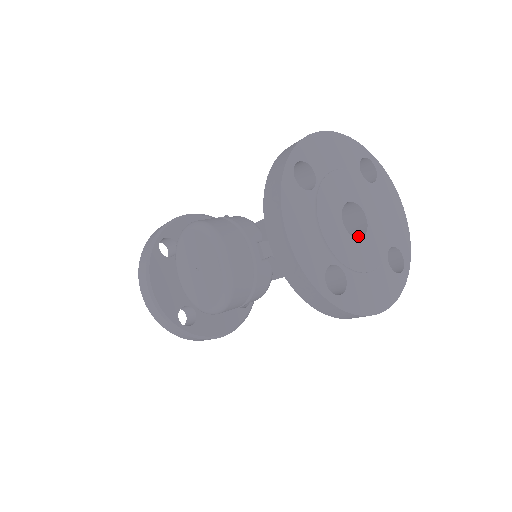
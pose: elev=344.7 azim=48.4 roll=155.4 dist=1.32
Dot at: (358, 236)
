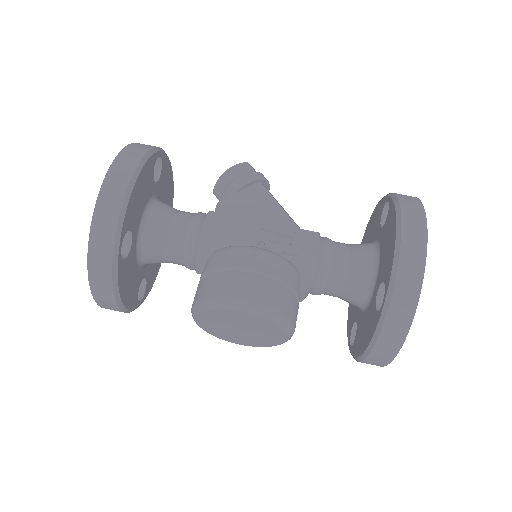
Dot at: occluded
